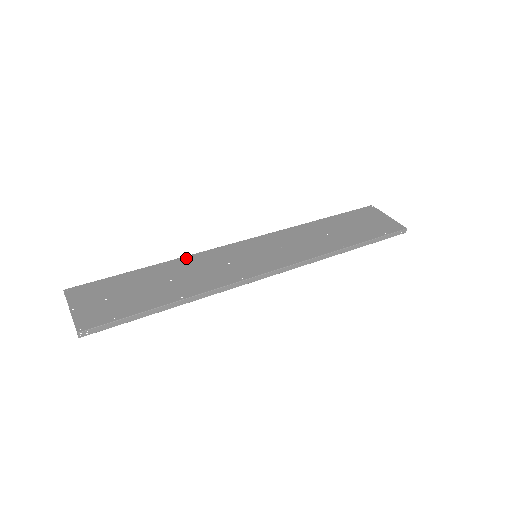
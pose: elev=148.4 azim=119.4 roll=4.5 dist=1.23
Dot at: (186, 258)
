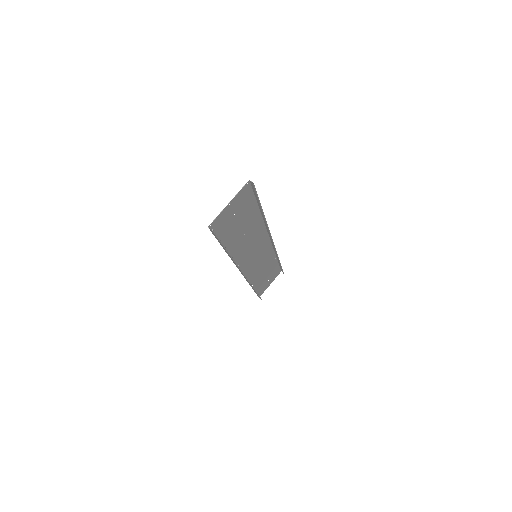
Dot at: (233, 257)
